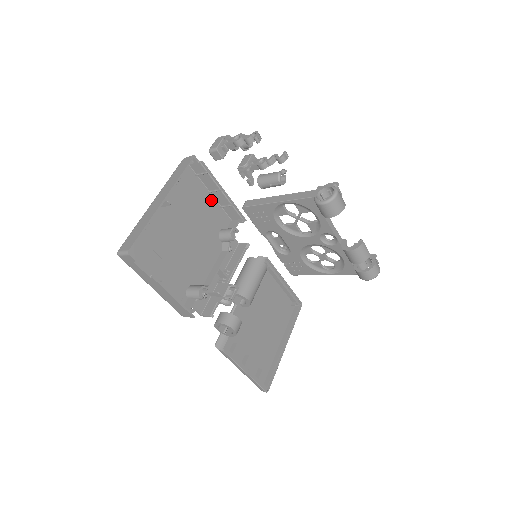
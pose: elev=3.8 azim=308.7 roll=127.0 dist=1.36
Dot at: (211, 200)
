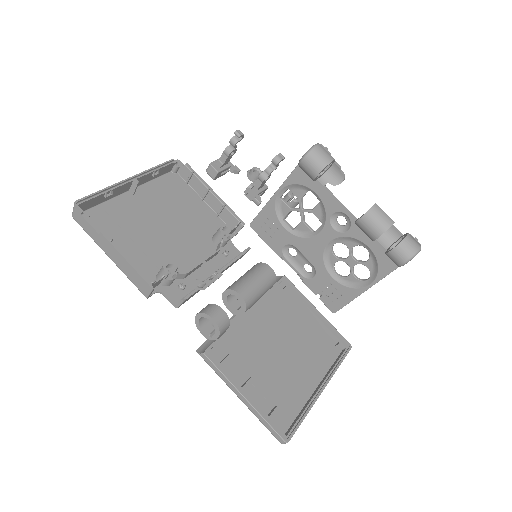
Dot at: (204, 207)
